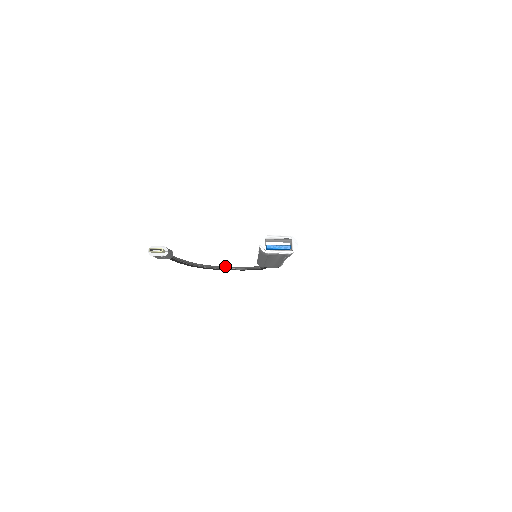
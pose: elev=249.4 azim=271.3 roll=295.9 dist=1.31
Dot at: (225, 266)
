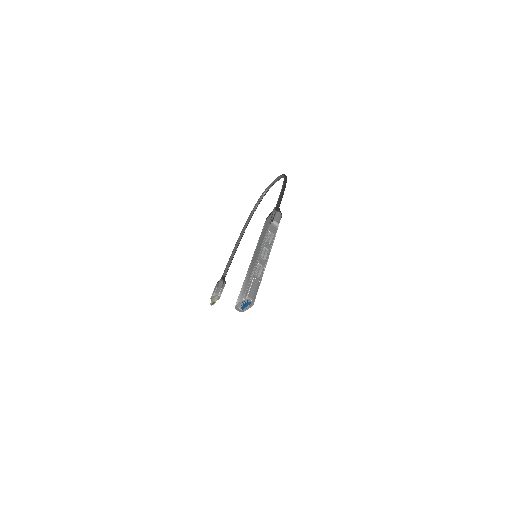
Dot at: (268, 186)
